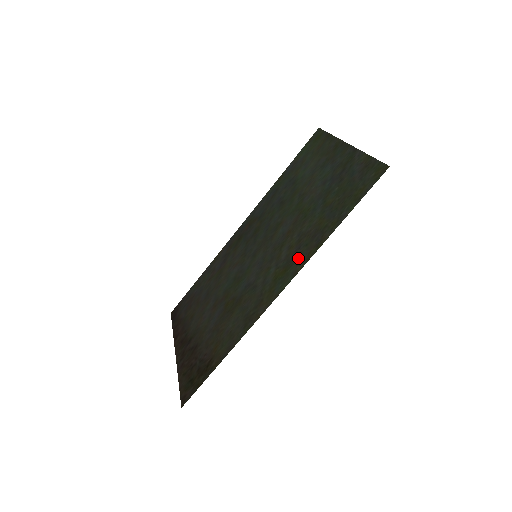
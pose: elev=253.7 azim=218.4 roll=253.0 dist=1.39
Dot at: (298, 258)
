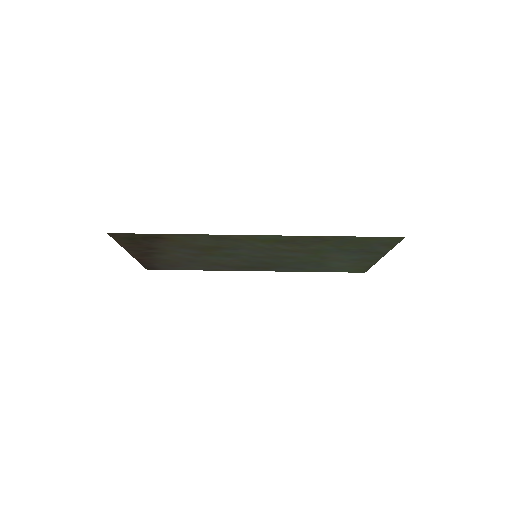
Dot at: (293, 240)
